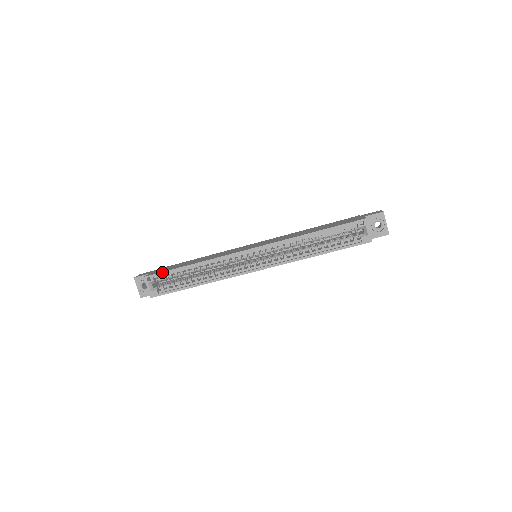
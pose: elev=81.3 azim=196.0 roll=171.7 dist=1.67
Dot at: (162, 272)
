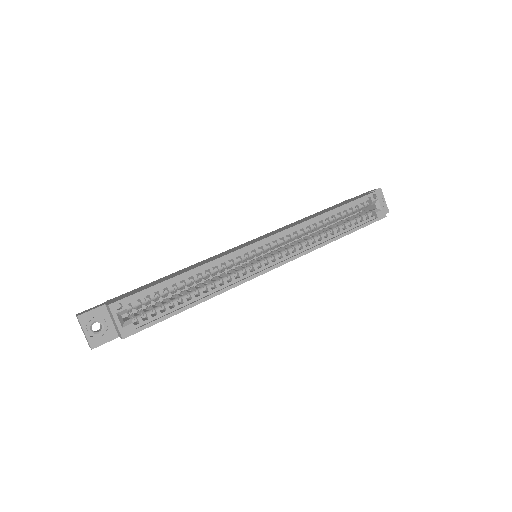
Dot at: (140, 291)
